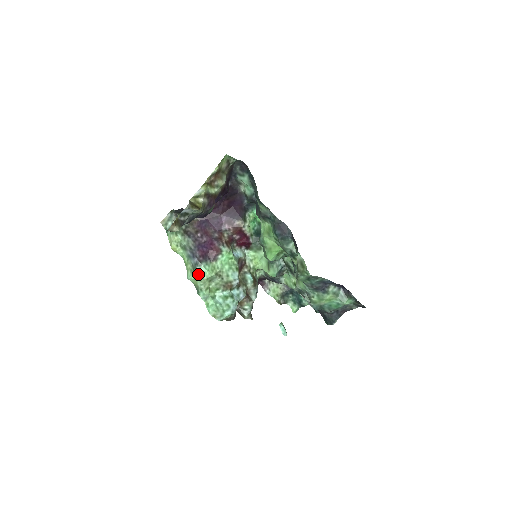
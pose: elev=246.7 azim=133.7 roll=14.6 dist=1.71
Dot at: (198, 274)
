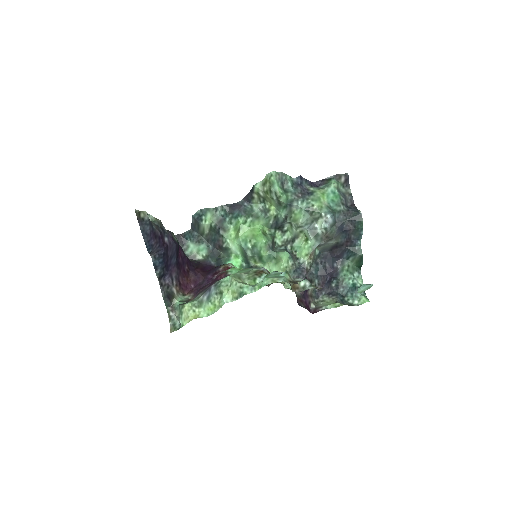
Dot at: (225, 286)
